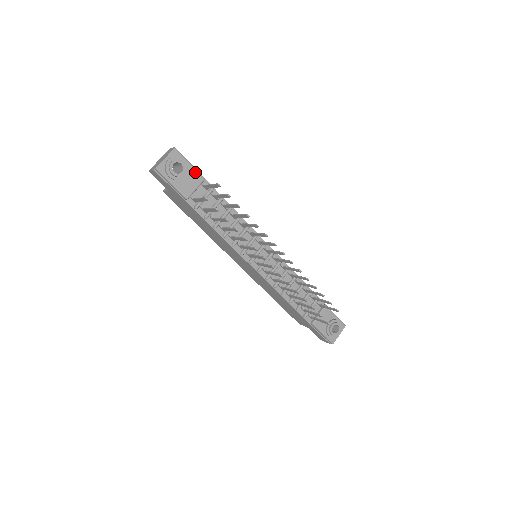
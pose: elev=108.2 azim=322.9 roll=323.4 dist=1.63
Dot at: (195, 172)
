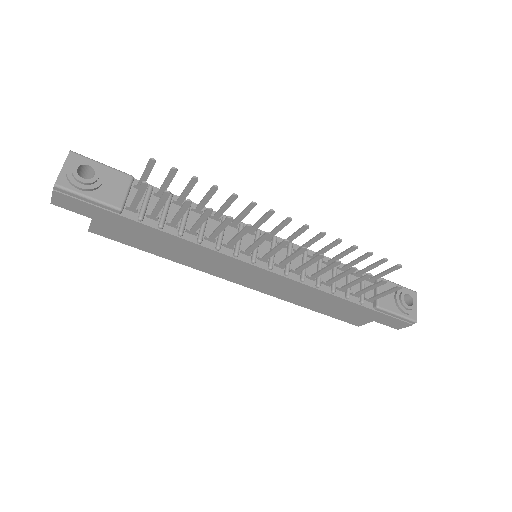
Dot at: (115, 172)
